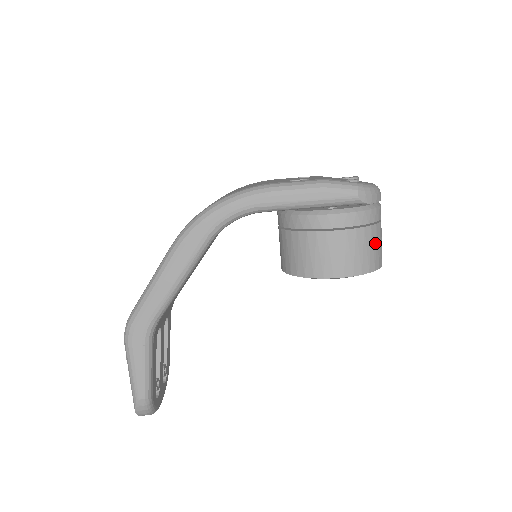
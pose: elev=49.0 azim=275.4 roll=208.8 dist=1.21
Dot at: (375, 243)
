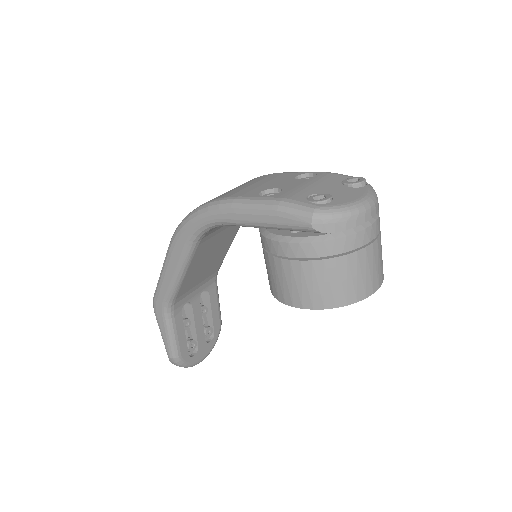
Dot at: (346, 276)
